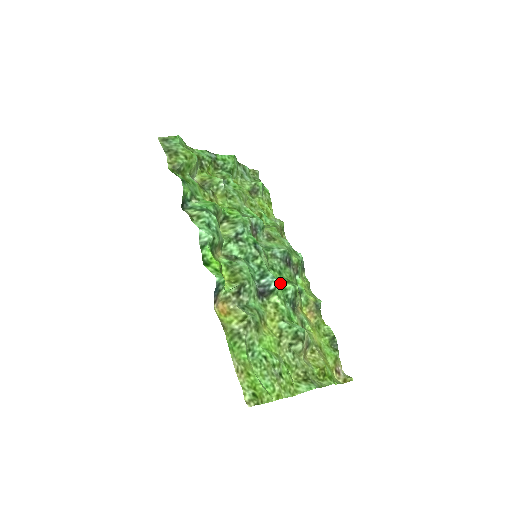
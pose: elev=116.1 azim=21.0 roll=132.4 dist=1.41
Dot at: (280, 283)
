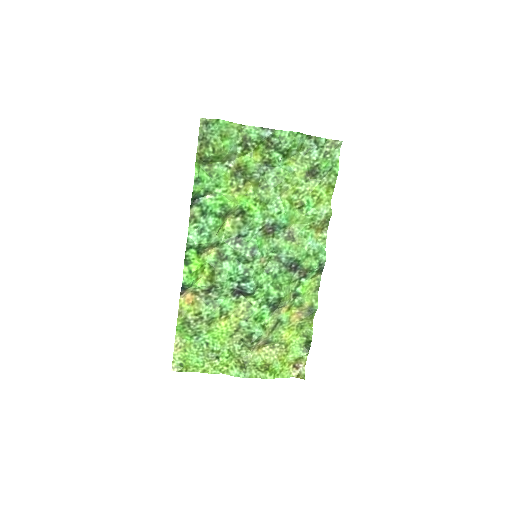
Dot at: (268, 286)
